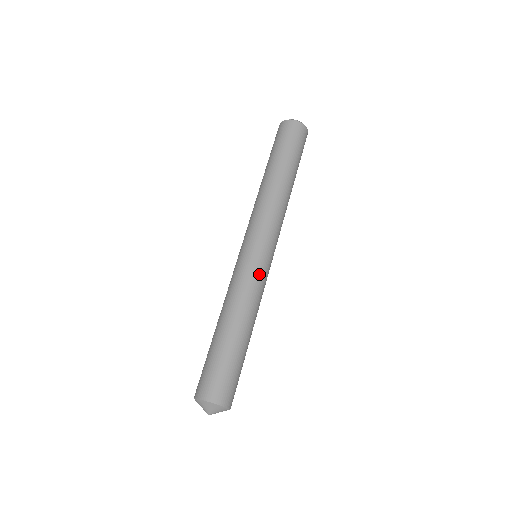
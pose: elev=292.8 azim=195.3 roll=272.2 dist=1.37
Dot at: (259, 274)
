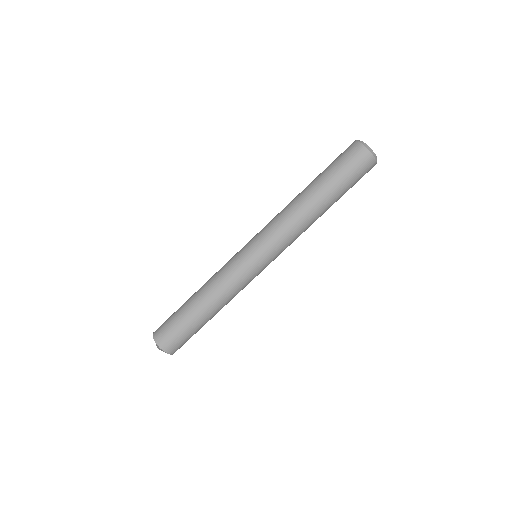
Dot at: (246, 278)
